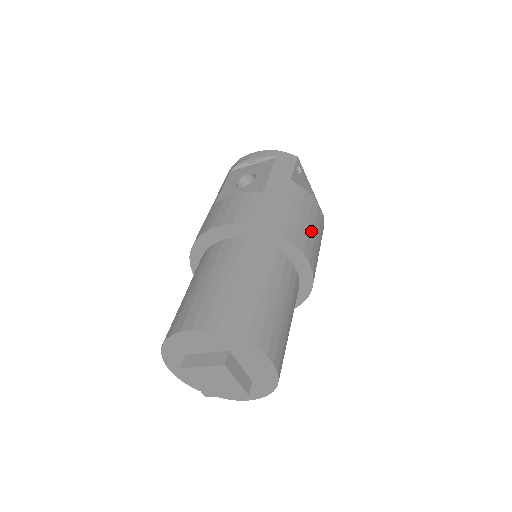
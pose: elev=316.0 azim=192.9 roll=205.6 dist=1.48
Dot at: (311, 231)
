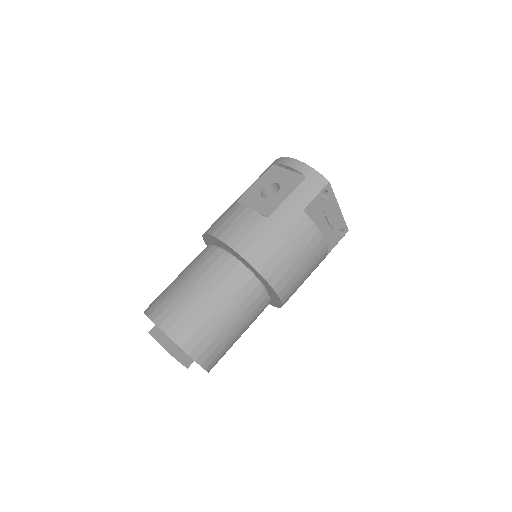
Dot at: (296, 265)
